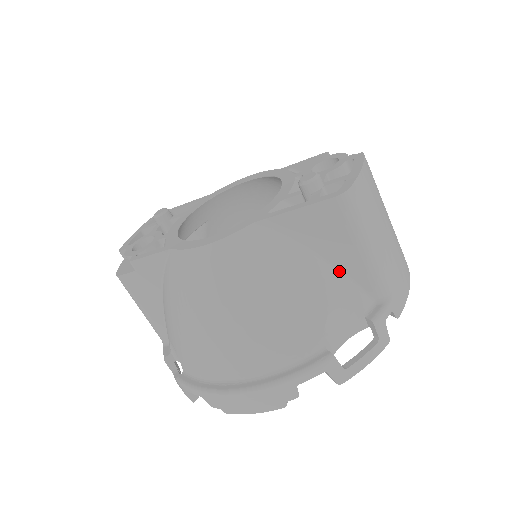
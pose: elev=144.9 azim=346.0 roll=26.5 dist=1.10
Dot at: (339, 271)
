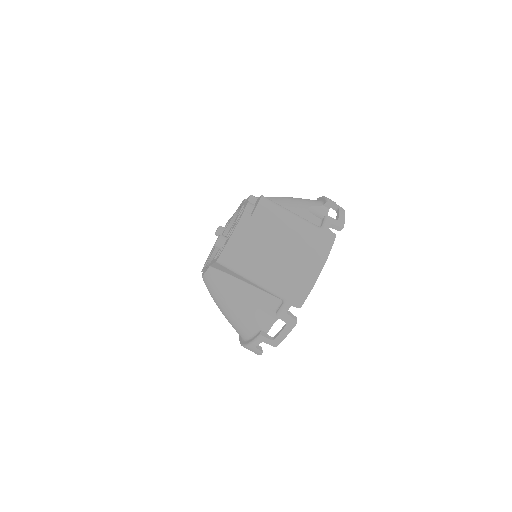
Dot at: (254, 287)
